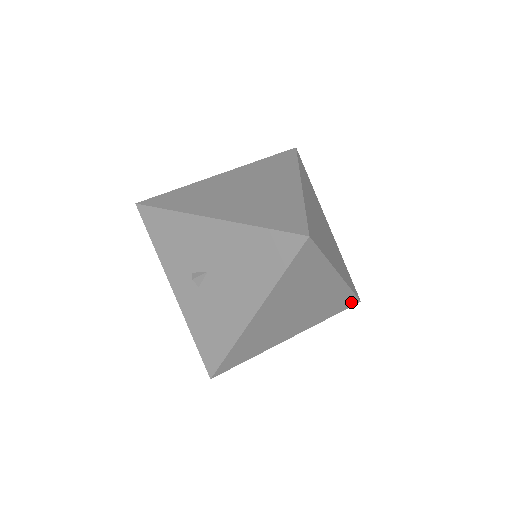
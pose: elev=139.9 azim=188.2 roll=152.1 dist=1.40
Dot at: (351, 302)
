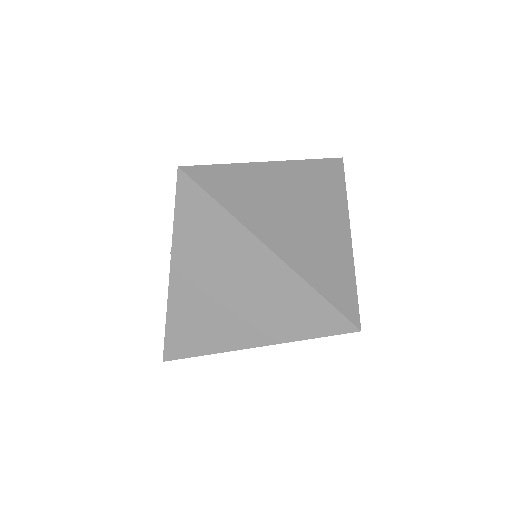
Dot at: (337, 323)
